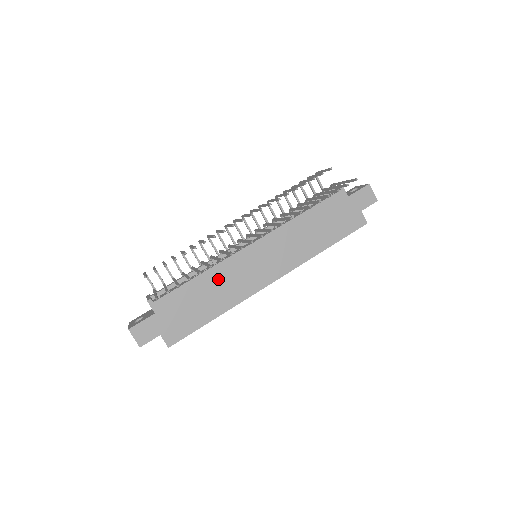
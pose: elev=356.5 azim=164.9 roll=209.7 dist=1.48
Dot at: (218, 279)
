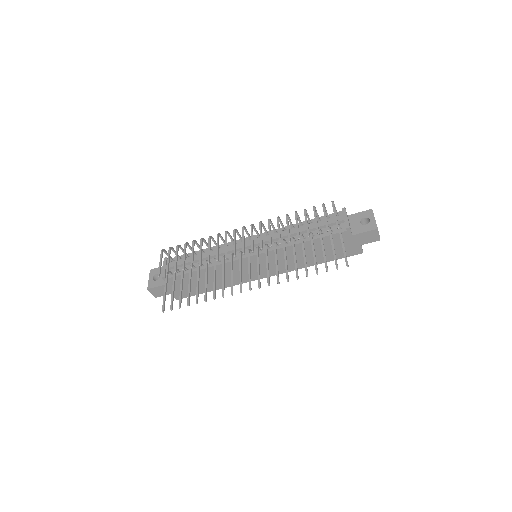
Dot at: (219, 272)
